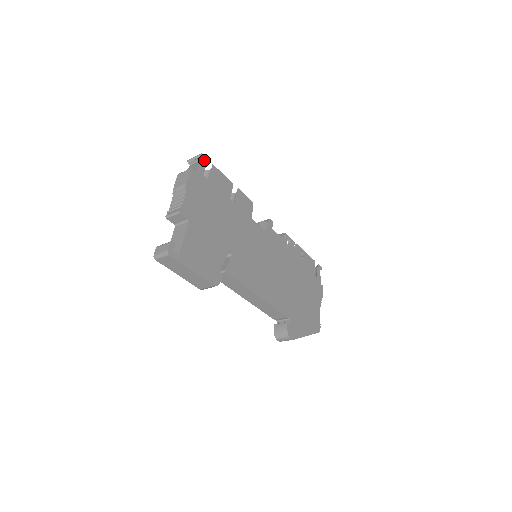
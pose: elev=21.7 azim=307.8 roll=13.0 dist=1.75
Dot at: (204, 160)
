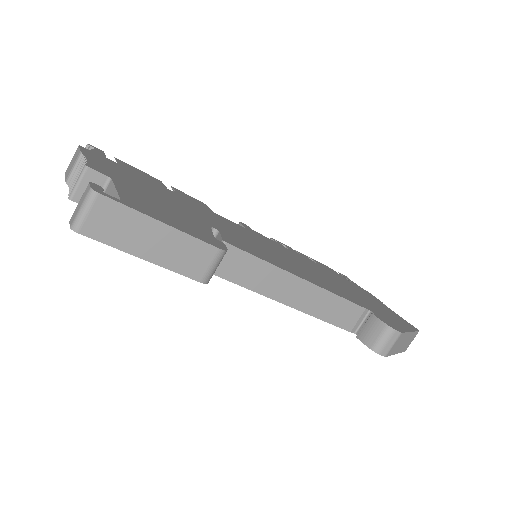
Dot at: (98, 150)
